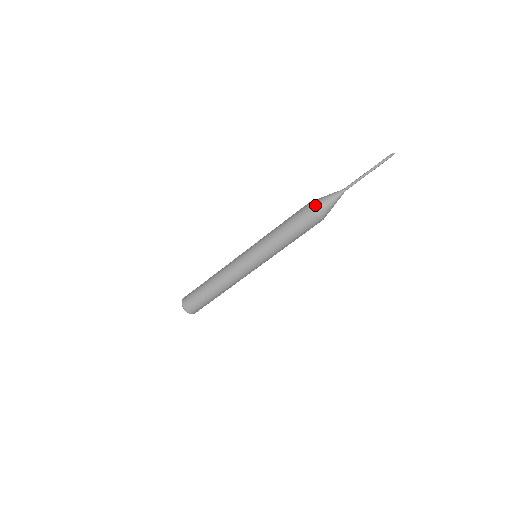
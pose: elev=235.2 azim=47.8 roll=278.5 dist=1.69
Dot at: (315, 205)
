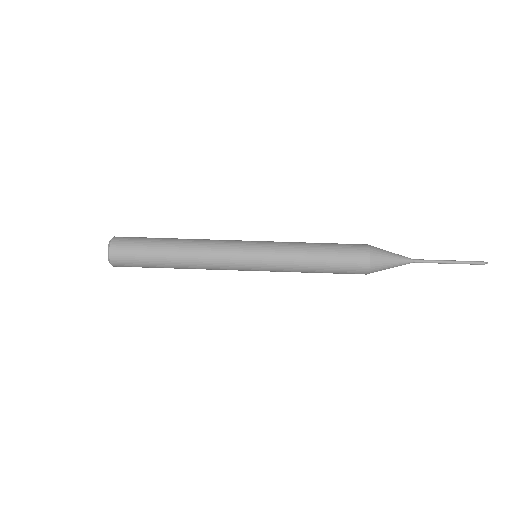
Dot at: (376, 256)
